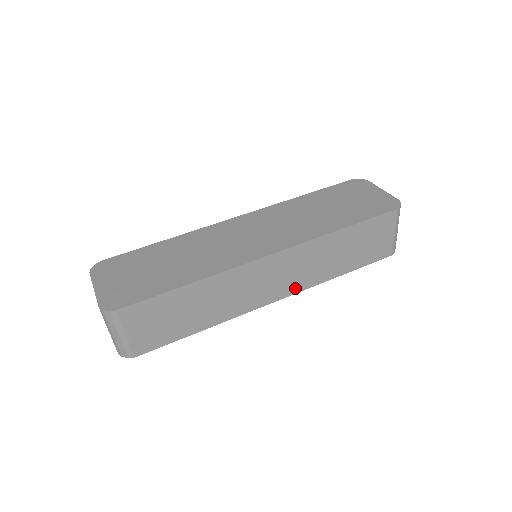
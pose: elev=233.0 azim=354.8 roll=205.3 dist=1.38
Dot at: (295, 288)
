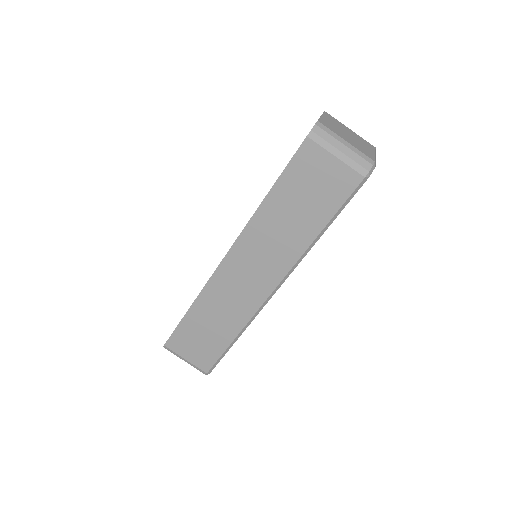
Dot at: (279, 271)
